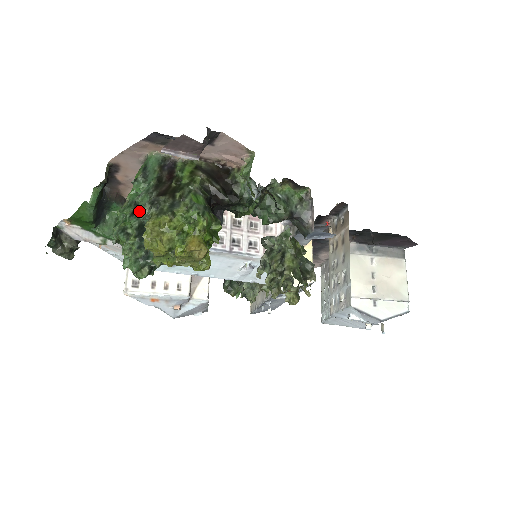
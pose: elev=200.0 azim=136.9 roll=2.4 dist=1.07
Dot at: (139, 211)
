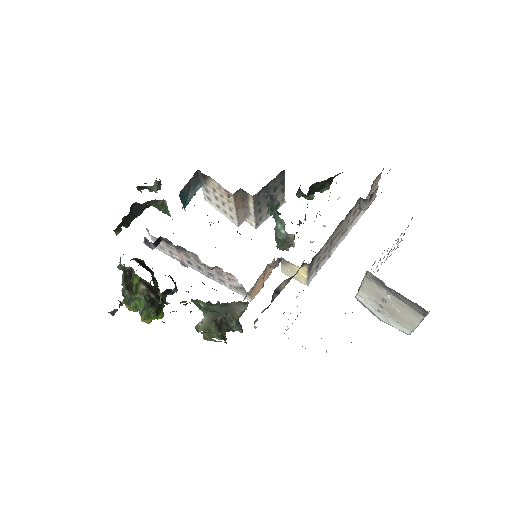
Dot at: occluded
